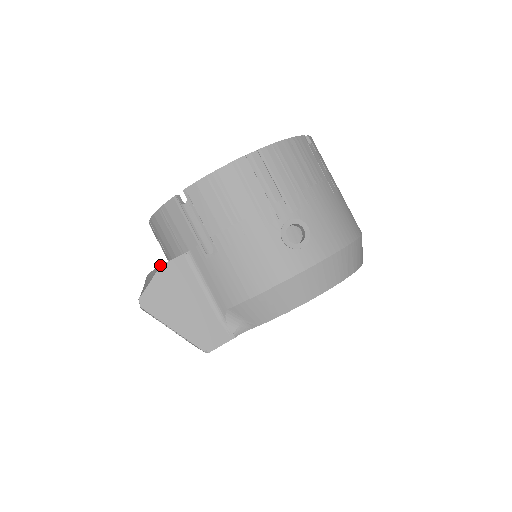
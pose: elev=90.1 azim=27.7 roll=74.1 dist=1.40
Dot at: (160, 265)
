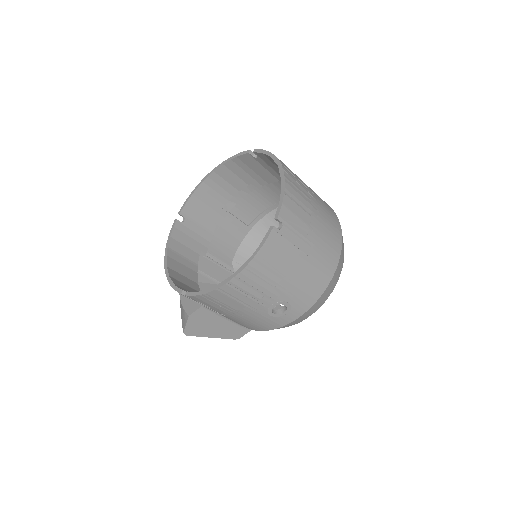
Dot at: (188, 316)
